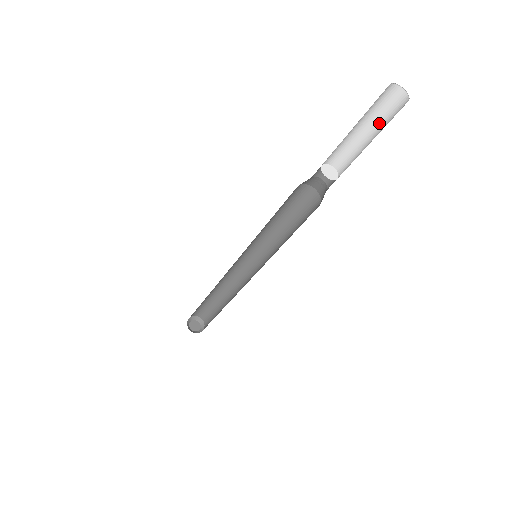
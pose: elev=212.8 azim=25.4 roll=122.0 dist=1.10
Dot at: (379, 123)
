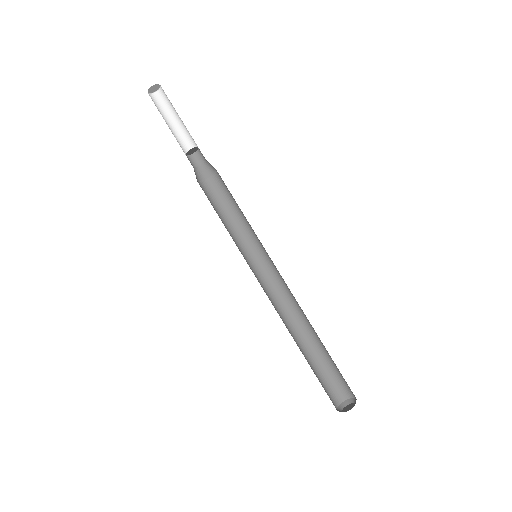
Dot at: (170, 112)
